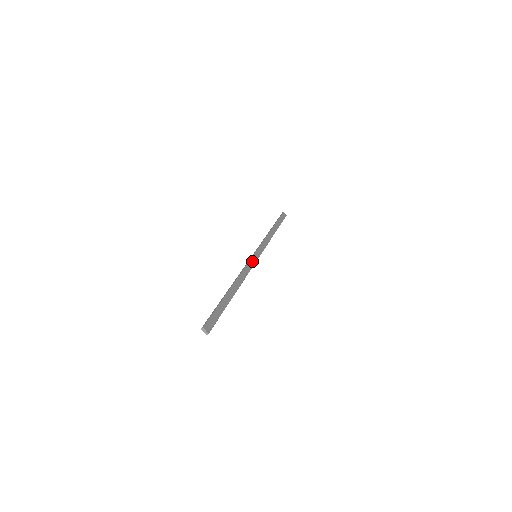
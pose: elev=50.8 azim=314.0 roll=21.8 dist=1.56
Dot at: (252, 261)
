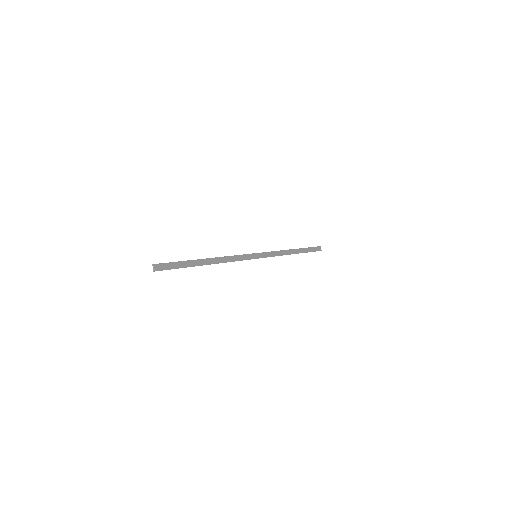
Dot at: (248, 256)
